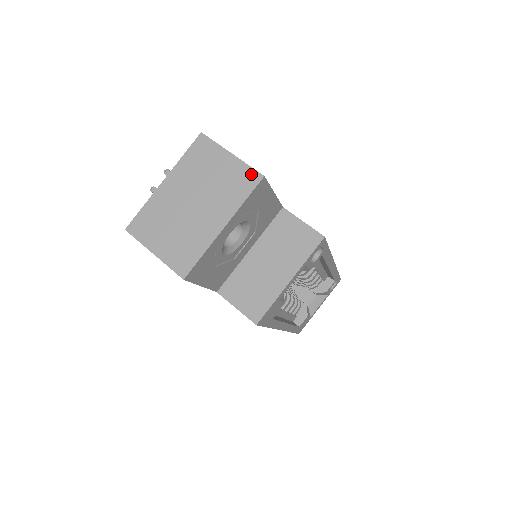
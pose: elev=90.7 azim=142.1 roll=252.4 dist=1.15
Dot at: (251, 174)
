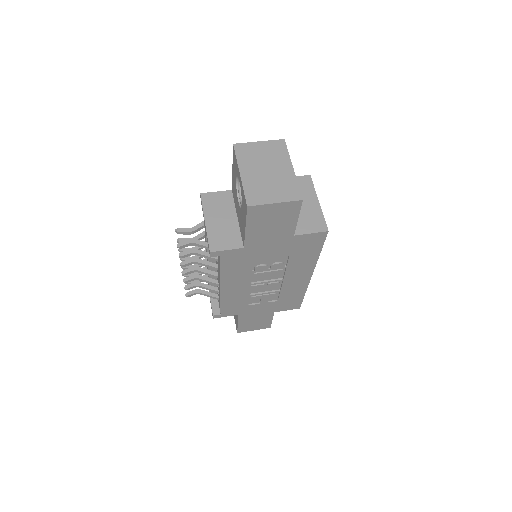
Dot at: (278, 142)
